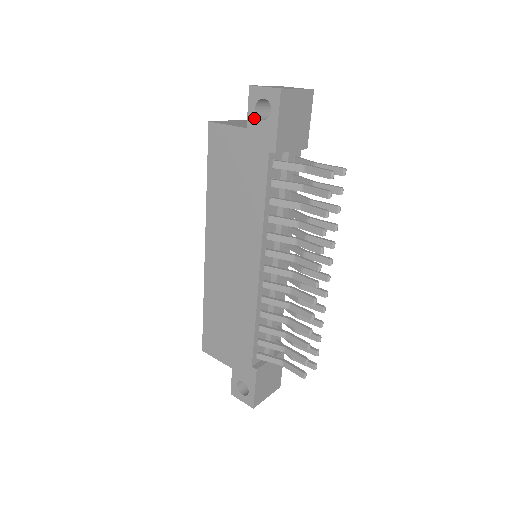
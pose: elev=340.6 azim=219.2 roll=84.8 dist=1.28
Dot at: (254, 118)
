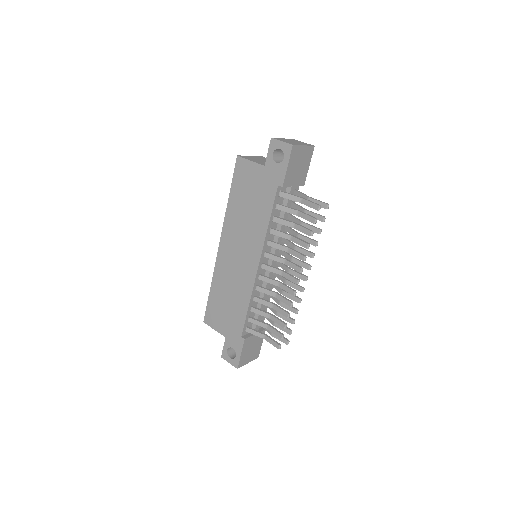
Dot at: (271, 160)
